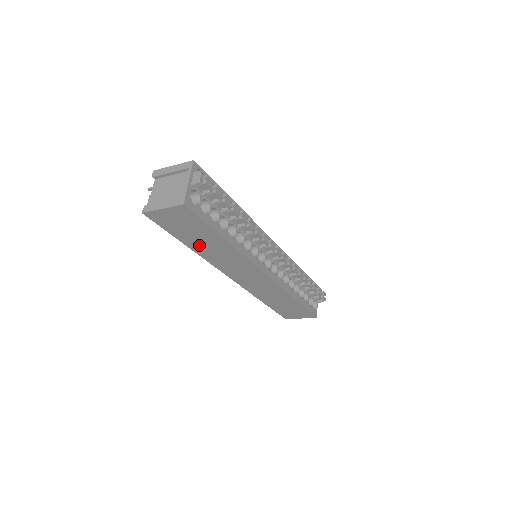
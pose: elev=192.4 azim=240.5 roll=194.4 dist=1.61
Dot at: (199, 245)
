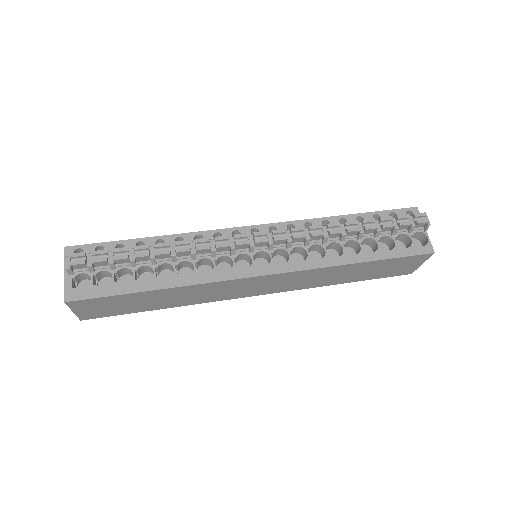
Dot at: (162, 303)
